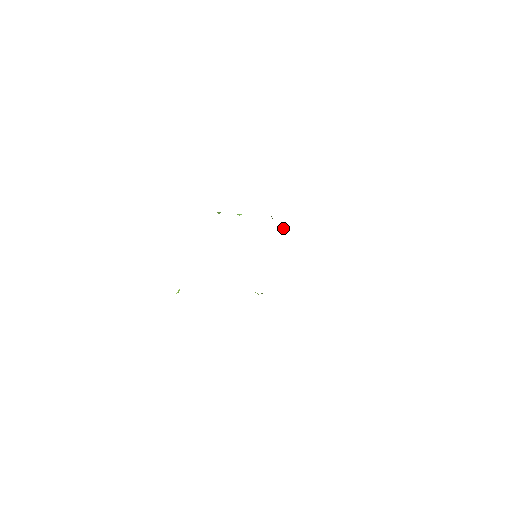
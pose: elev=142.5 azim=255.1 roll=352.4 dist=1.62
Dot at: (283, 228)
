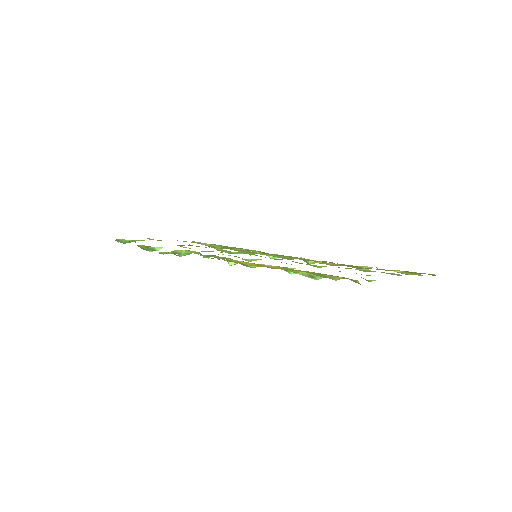
Dot at: (308, 262)
